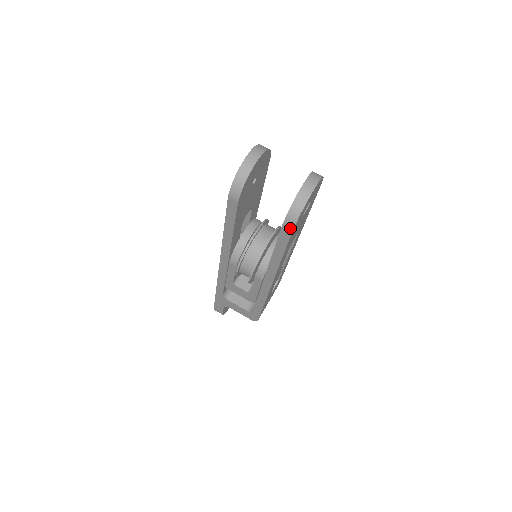
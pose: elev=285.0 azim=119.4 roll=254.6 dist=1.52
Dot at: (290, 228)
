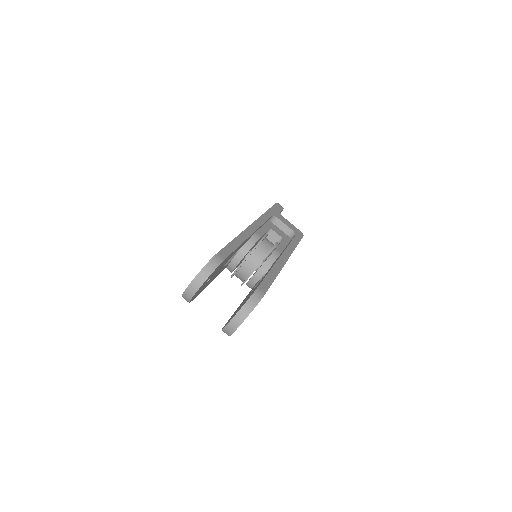
Dot at: occluded
